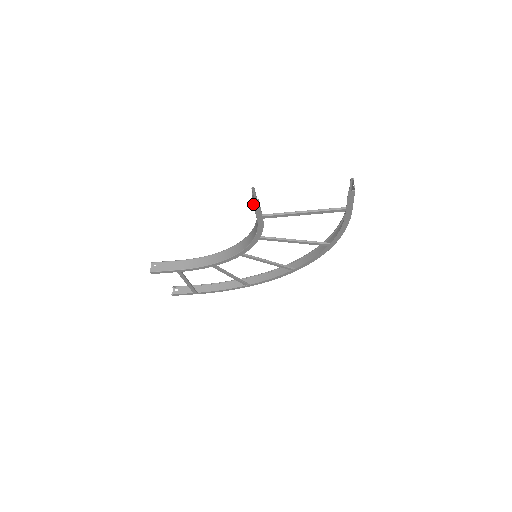
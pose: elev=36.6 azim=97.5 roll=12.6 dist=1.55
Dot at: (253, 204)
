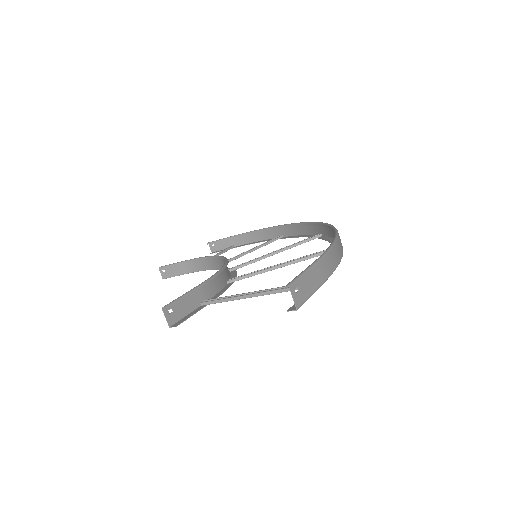
Dot at: (177, 322)
